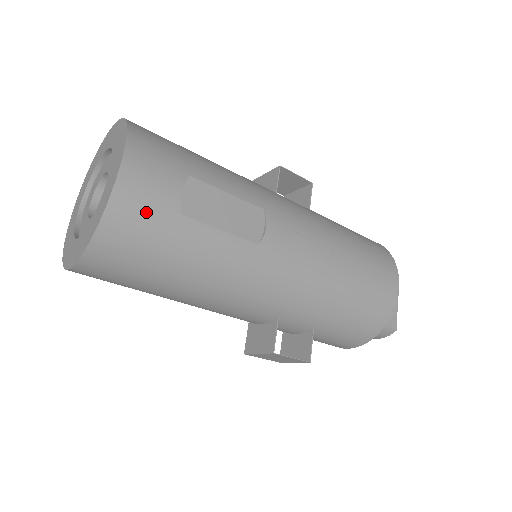
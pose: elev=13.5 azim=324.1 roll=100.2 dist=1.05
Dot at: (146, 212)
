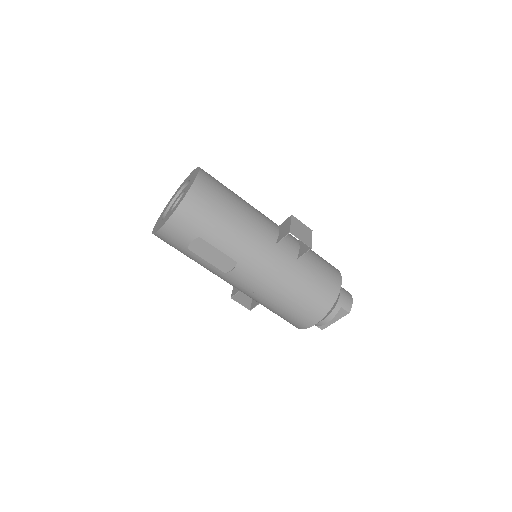
Dot at: (172, 241)
